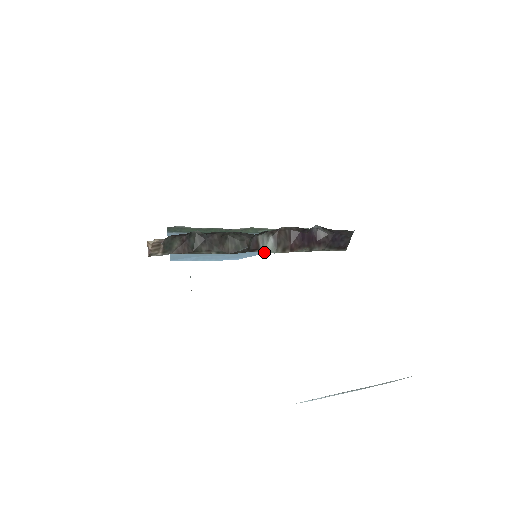
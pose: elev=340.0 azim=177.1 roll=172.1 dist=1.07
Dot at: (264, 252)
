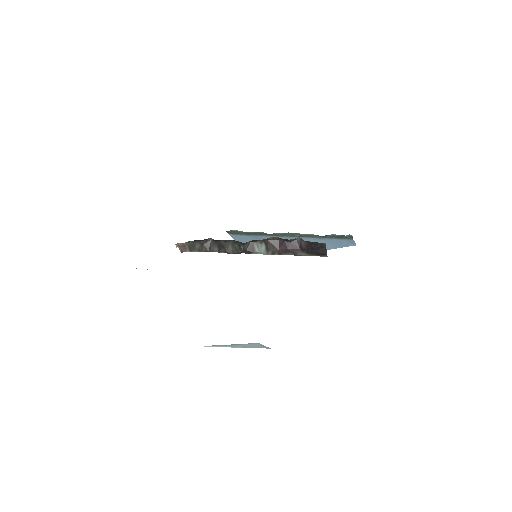
Dot at: occluded
